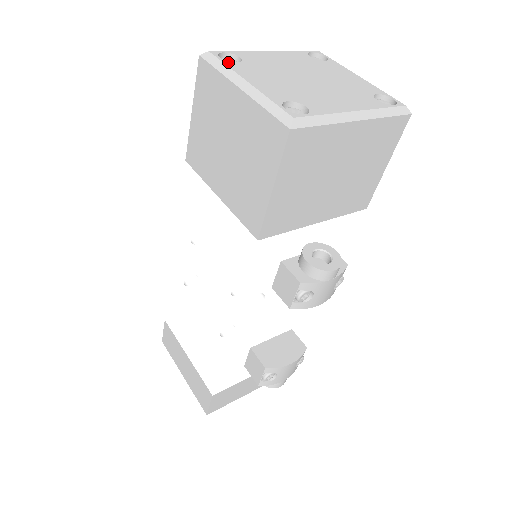
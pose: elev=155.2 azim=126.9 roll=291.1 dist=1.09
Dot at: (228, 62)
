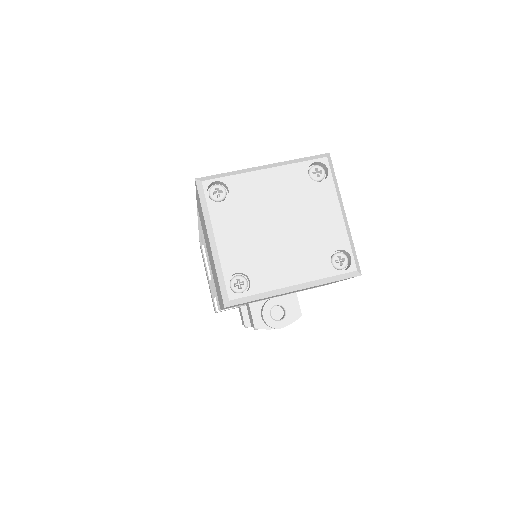
Dot at: (212, 203)
